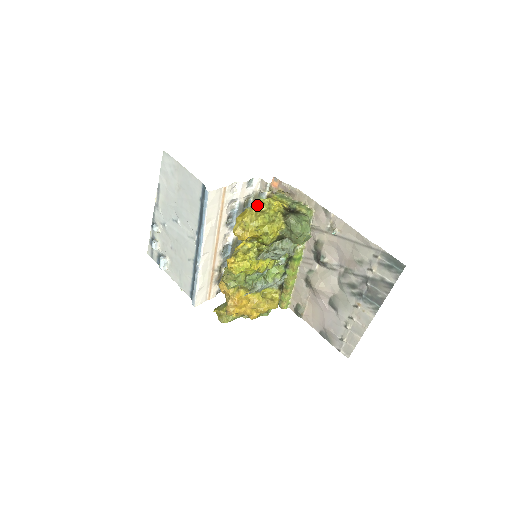
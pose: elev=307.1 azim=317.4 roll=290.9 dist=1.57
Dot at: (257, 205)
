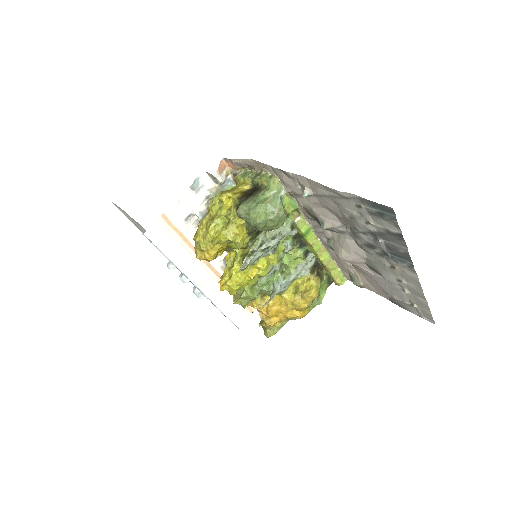
Dot at: (208, 211)
